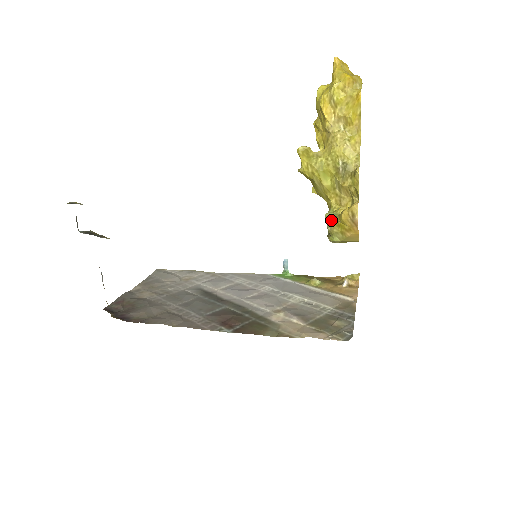
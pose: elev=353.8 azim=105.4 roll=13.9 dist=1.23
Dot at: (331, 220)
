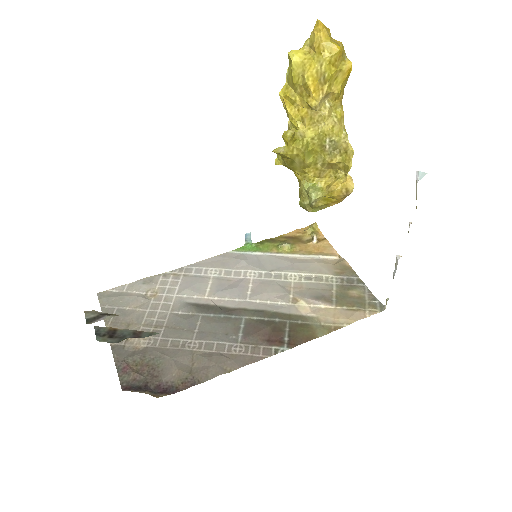
Dot at: (317, 196)
